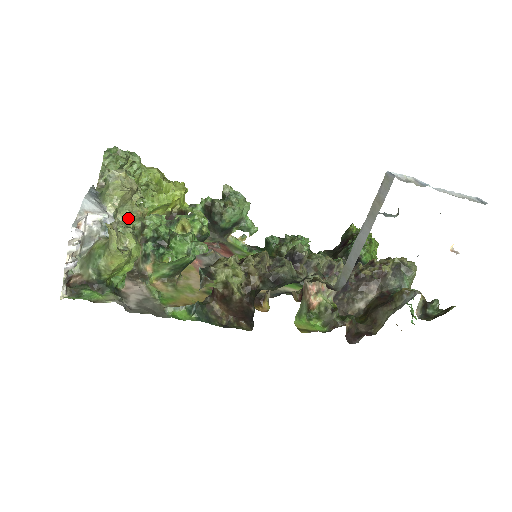
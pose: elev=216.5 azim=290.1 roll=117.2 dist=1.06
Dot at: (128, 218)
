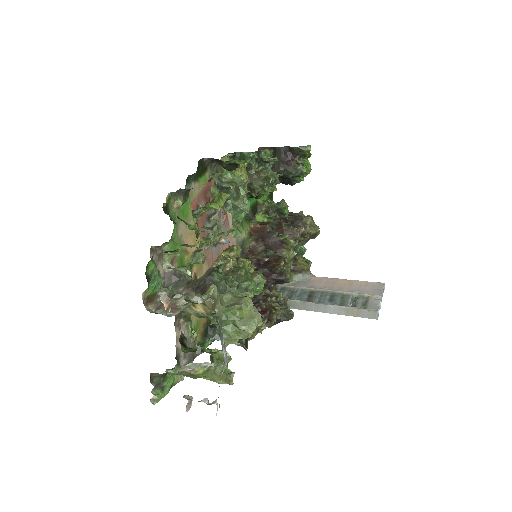
Dot at: occluded
